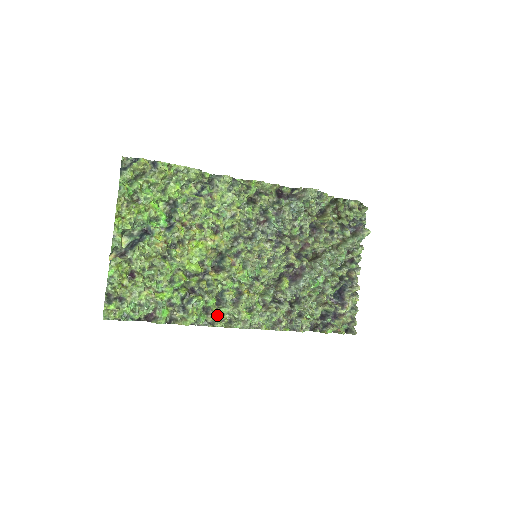
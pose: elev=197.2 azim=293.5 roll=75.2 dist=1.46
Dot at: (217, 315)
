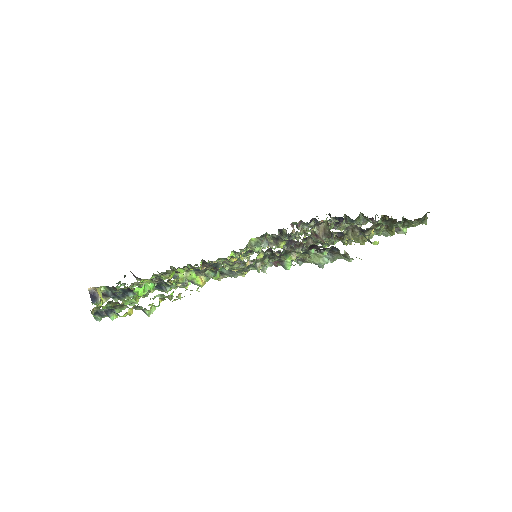
Dot at: occluded
